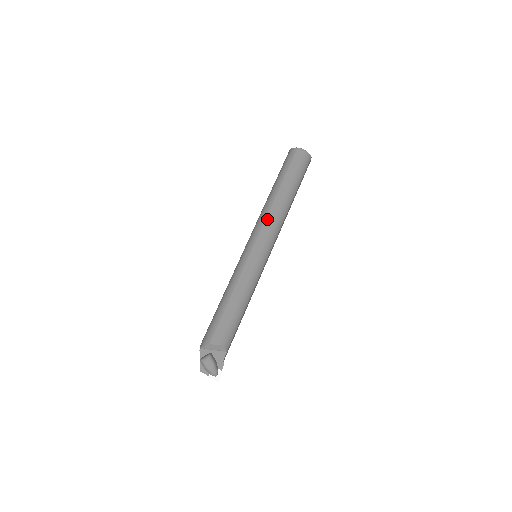
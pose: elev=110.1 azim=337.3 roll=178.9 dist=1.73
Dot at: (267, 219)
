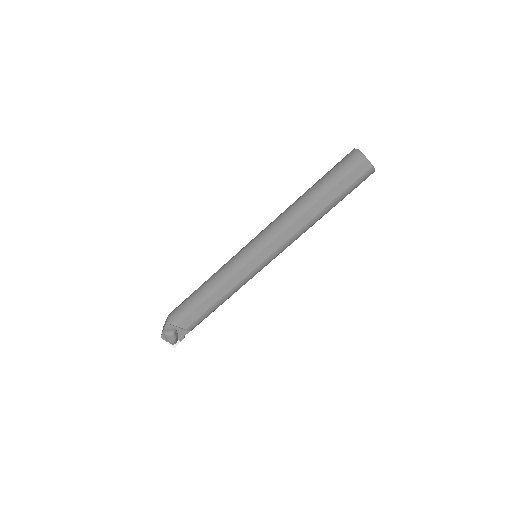
Dot at: (285, 232)
